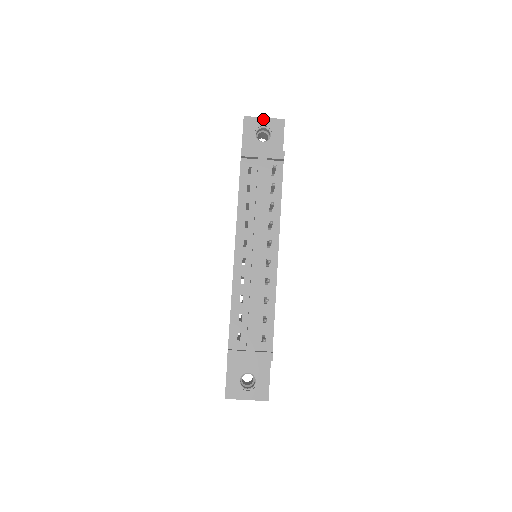
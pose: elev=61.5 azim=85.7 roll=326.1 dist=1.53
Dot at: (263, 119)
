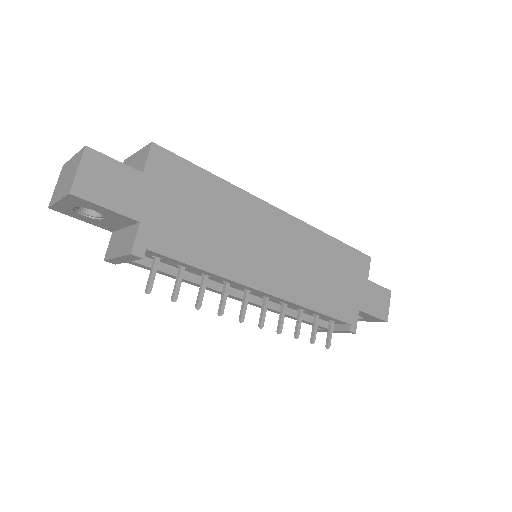
Dot at: (60, 203)
